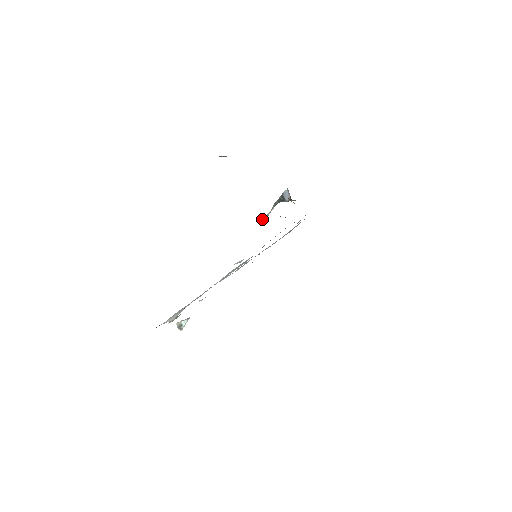
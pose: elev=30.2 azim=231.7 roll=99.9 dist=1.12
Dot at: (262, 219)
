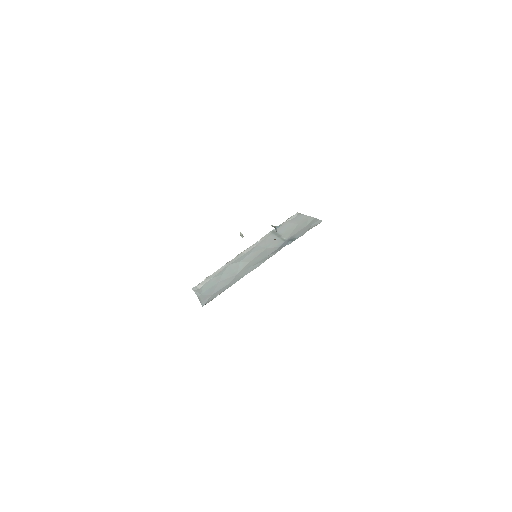
Dot at: (271, 225)
